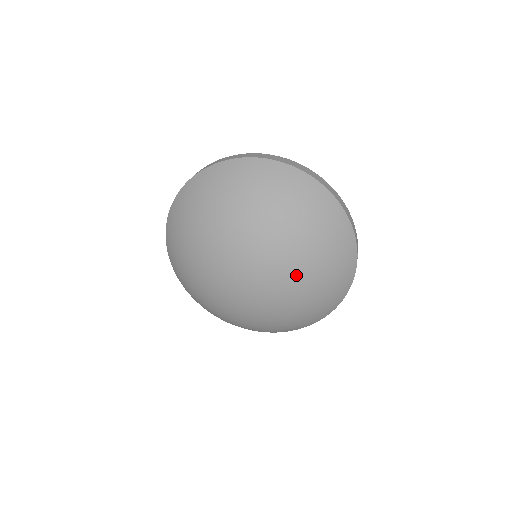
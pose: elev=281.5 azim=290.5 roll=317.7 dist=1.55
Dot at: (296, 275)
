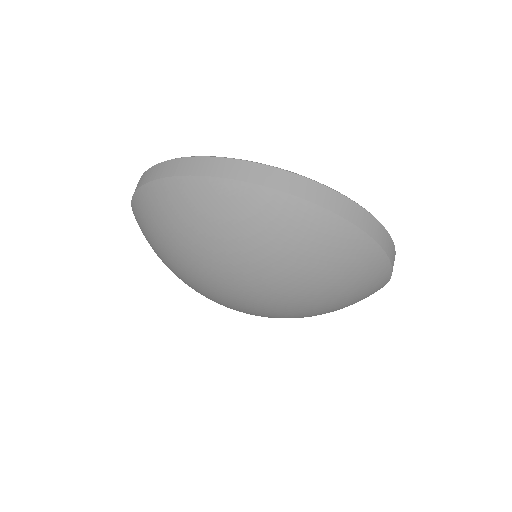
Dot at: (305, 313)
